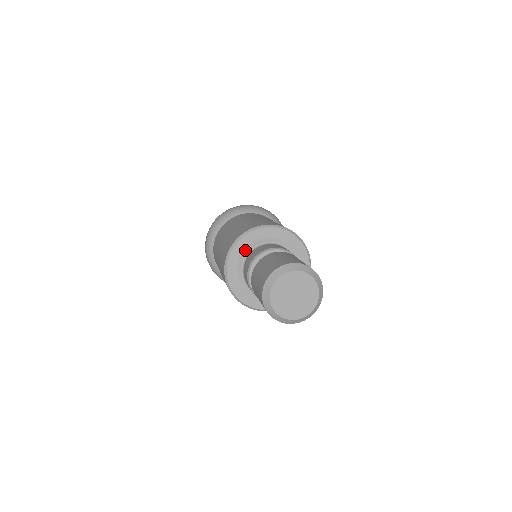
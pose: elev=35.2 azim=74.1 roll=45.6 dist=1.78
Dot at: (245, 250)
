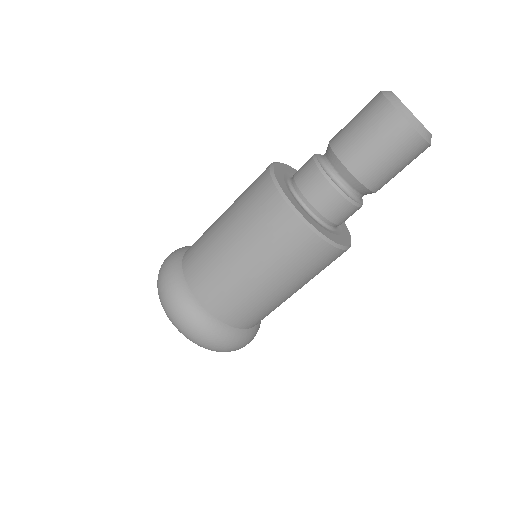
Dot at: (286, 173)
